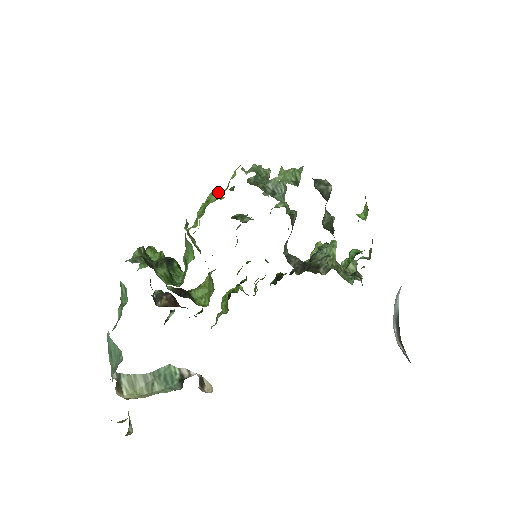
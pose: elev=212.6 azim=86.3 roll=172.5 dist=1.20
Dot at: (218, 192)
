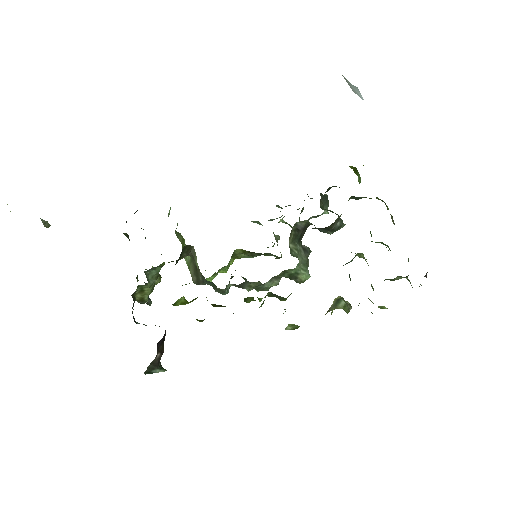
Dot at: occluded
